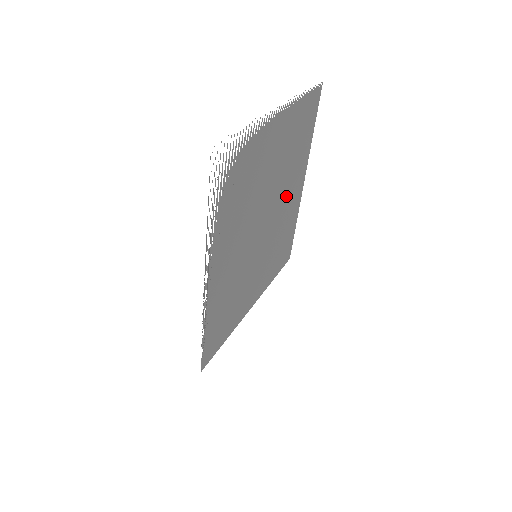
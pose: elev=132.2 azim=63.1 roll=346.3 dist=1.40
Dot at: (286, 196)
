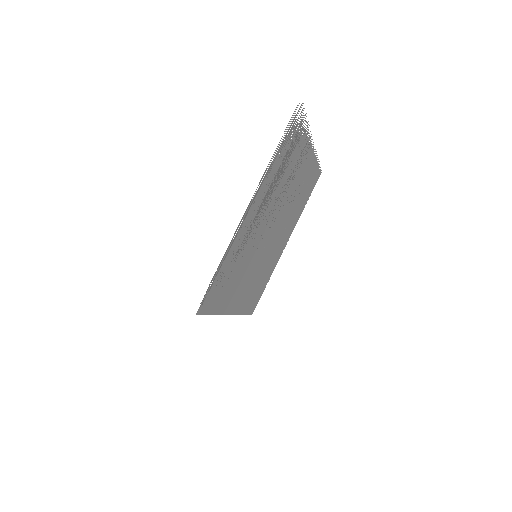
Dot at: (281, 234)
